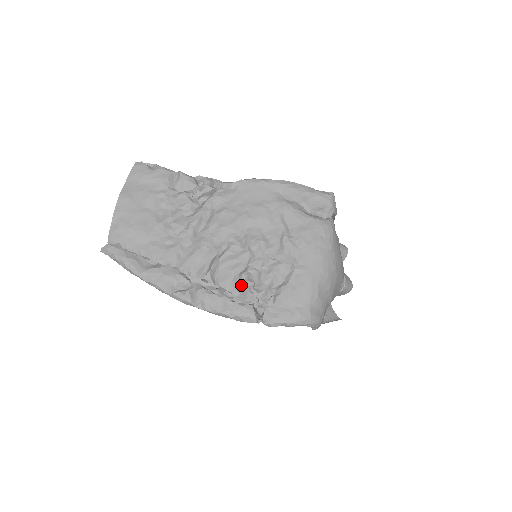
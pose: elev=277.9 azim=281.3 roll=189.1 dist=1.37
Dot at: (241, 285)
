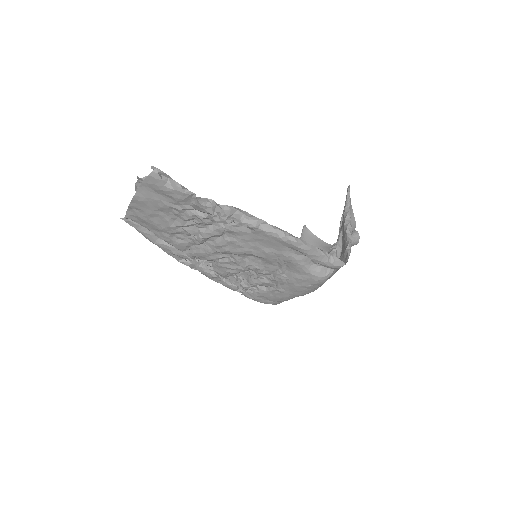
Dot at: (233, 275)
